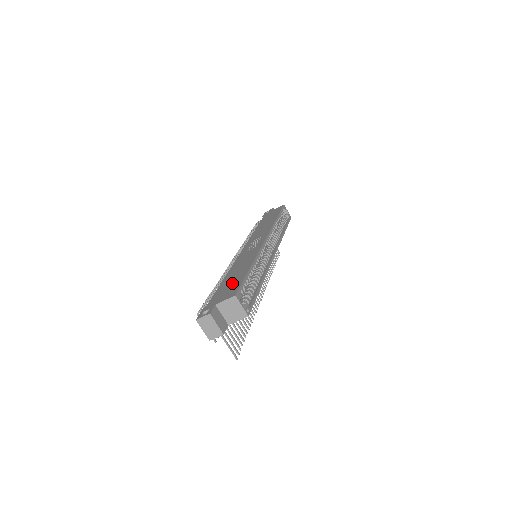
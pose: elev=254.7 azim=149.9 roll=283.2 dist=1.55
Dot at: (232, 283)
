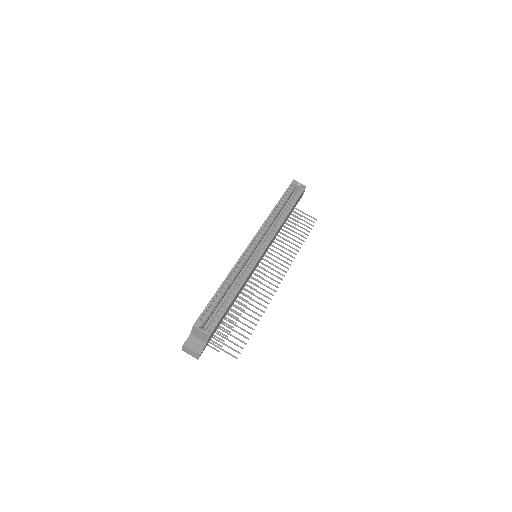
Dot at: occluded
